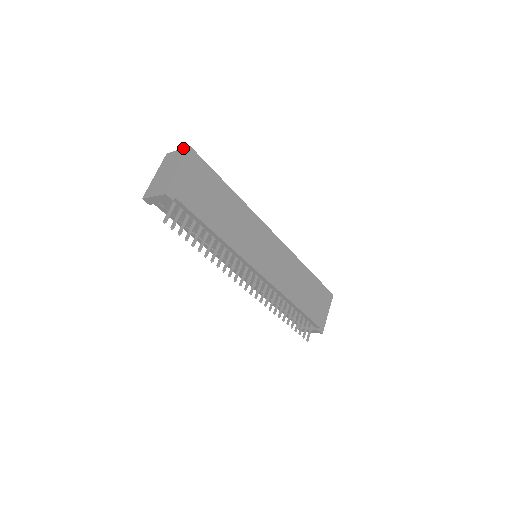
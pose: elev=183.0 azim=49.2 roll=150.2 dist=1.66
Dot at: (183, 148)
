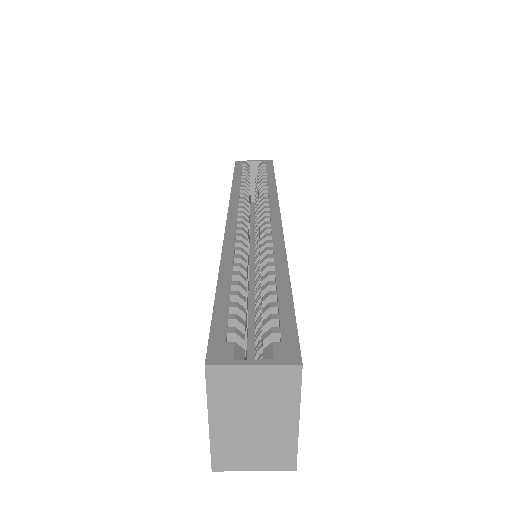
Dot at: (274, 366)
